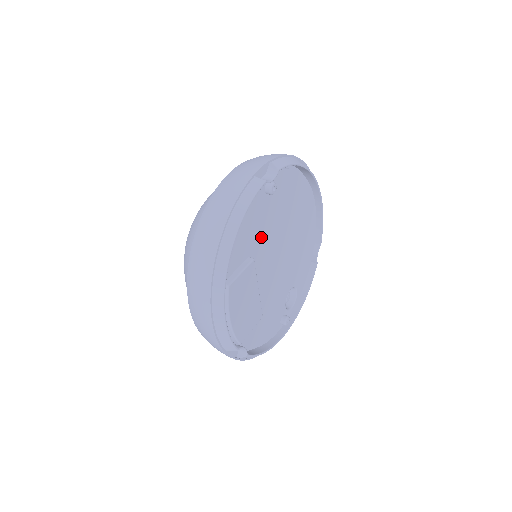
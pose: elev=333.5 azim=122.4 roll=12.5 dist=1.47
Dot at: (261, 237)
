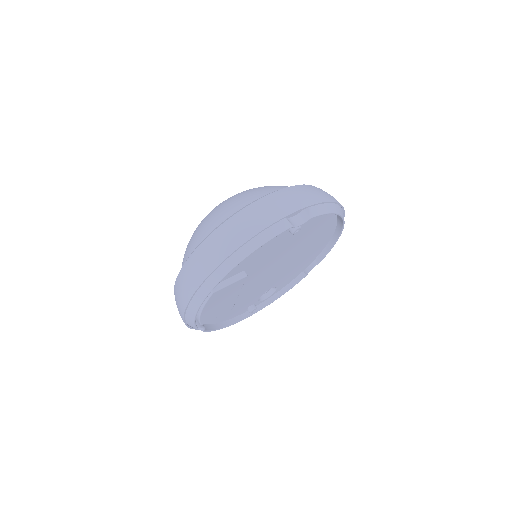
Dot at: (265, 258)
